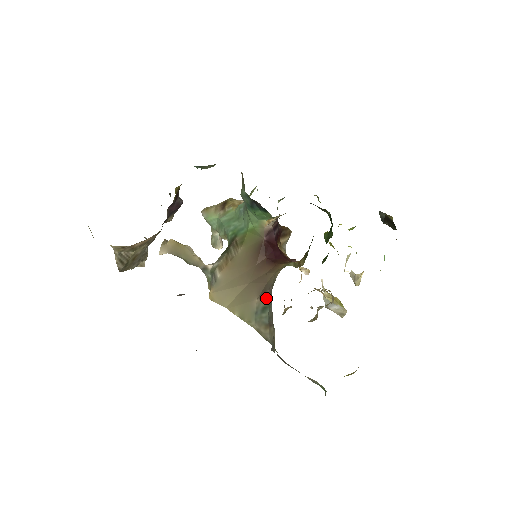
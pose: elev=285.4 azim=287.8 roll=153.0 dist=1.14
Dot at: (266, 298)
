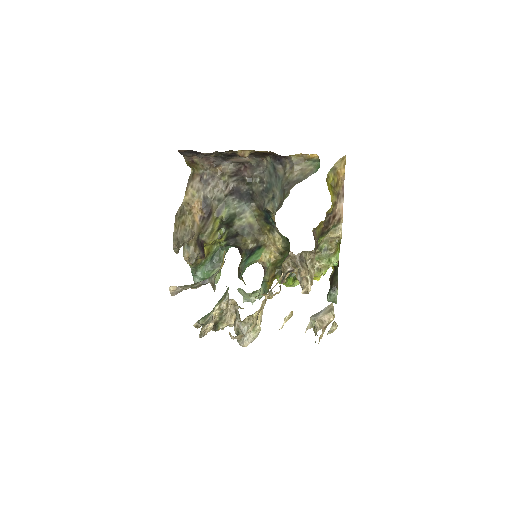
Dot at: occluded
